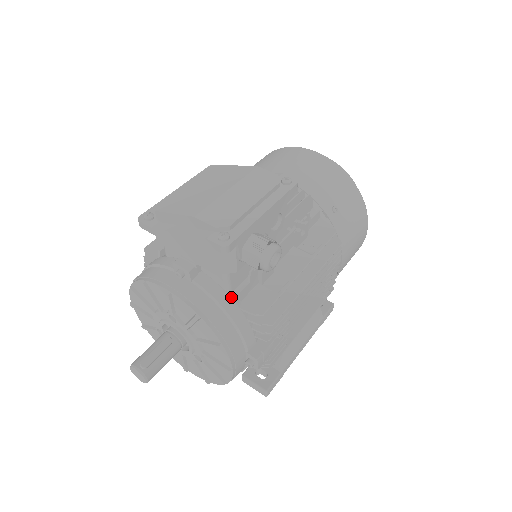
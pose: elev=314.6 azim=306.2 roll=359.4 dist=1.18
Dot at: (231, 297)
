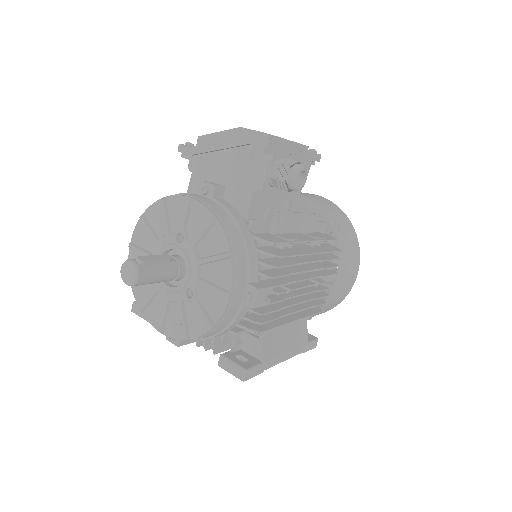
Dot at: (246, 223)
